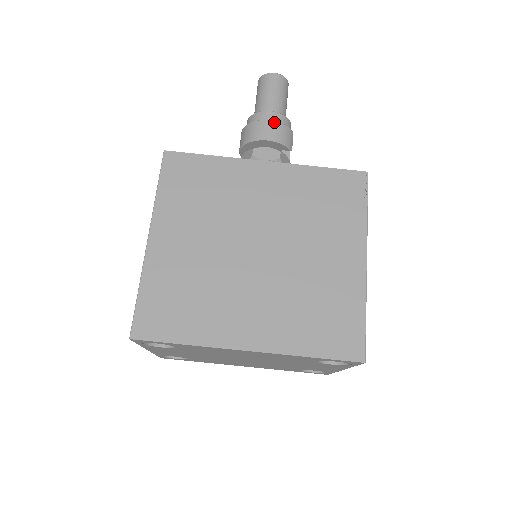
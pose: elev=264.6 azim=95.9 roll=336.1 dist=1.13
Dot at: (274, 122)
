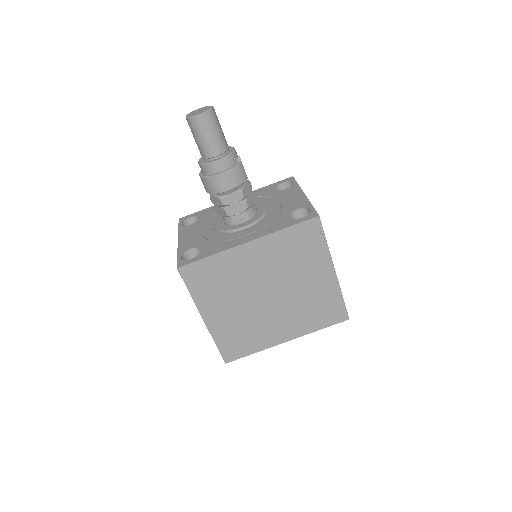
Dot at: (226, 173)
